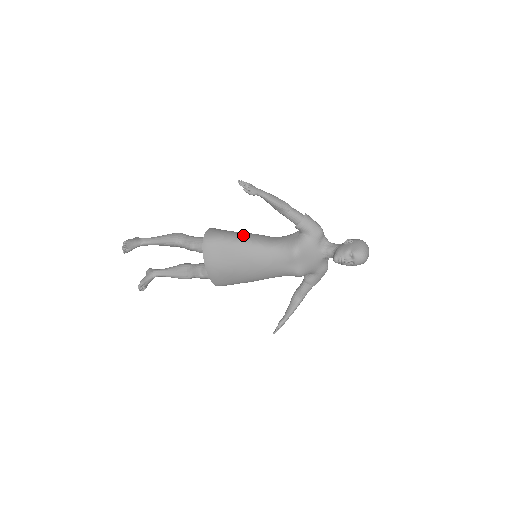
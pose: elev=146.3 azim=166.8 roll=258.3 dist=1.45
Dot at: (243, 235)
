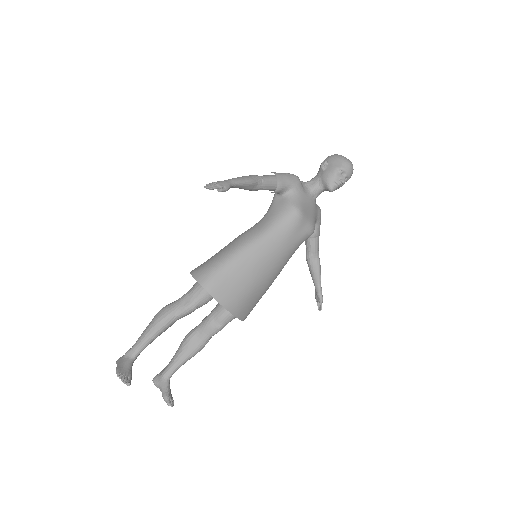
Dot at: (234, 246)
